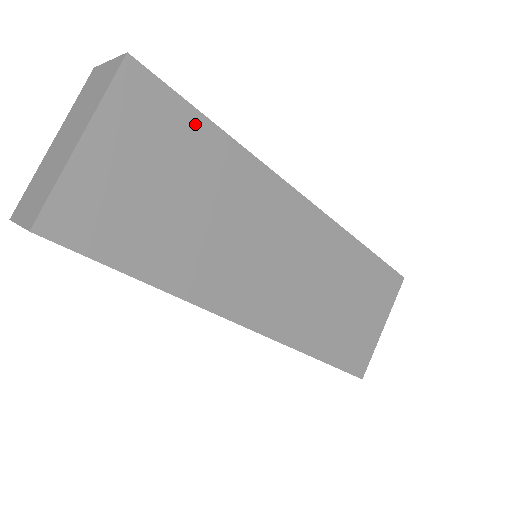
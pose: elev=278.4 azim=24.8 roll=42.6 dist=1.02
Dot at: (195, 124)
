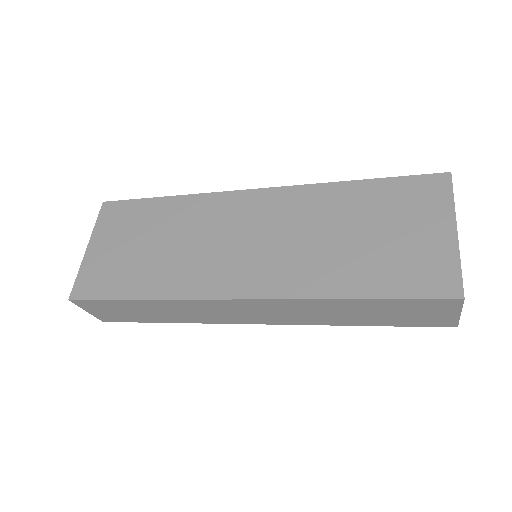
Dot at: (147, 205)
